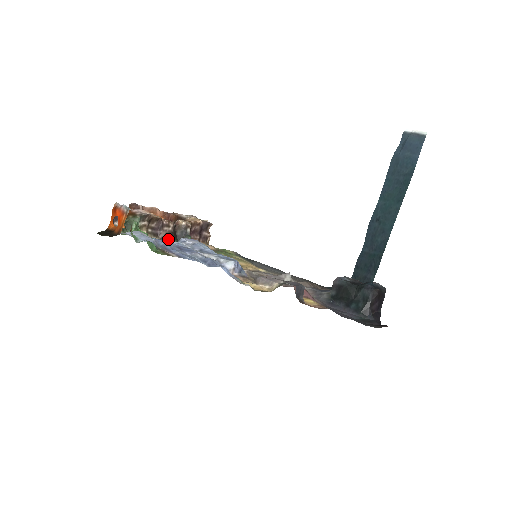
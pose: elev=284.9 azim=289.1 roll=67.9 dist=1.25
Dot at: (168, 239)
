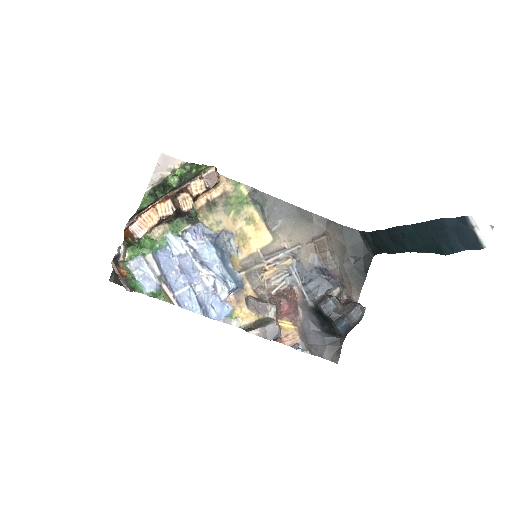
Dot at: (173, 221)
